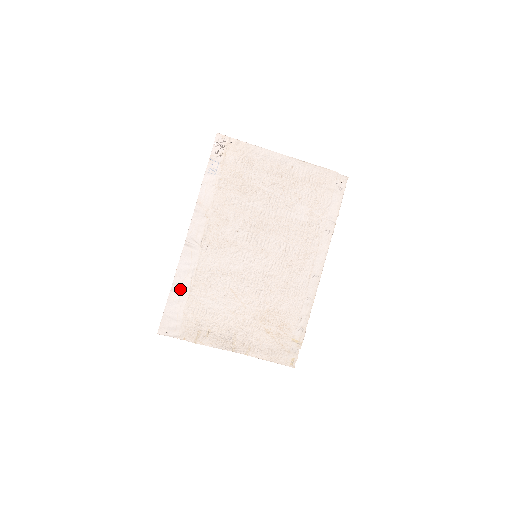
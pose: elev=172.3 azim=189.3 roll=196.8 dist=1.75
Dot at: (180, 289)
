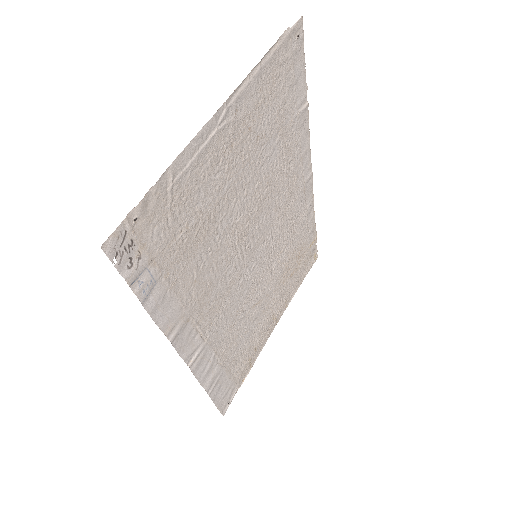
Dot at: (216, 382)
